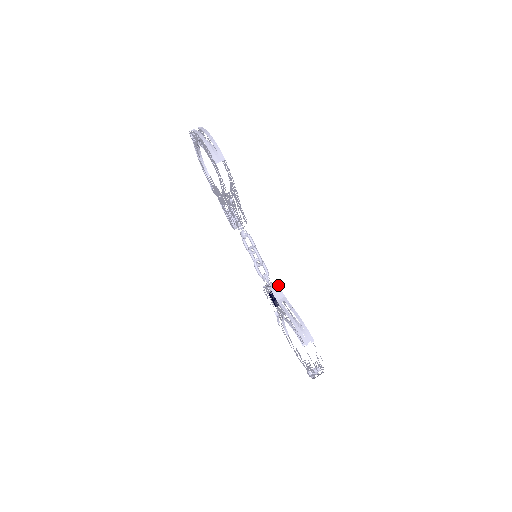
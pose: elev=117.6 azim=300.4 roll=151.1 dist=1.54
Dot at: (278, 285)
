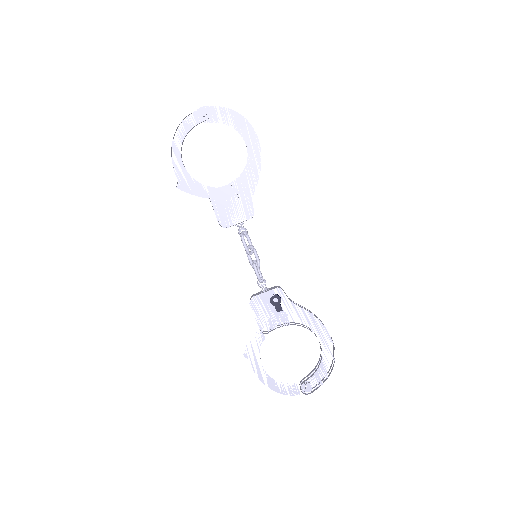
Dot at: occluded
